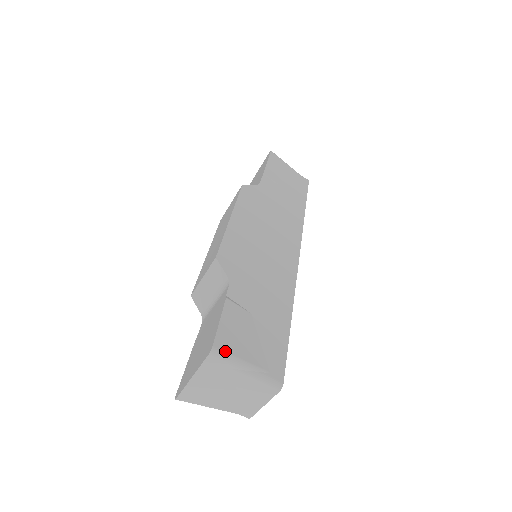
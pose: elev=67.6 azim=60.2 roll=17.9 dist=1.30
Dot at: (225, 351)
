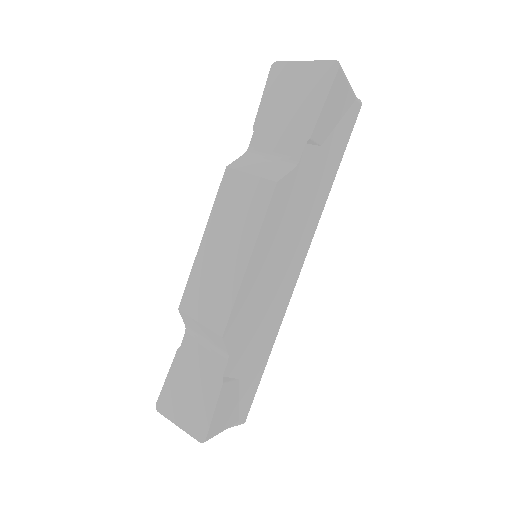
Dot at: (213, 436)
